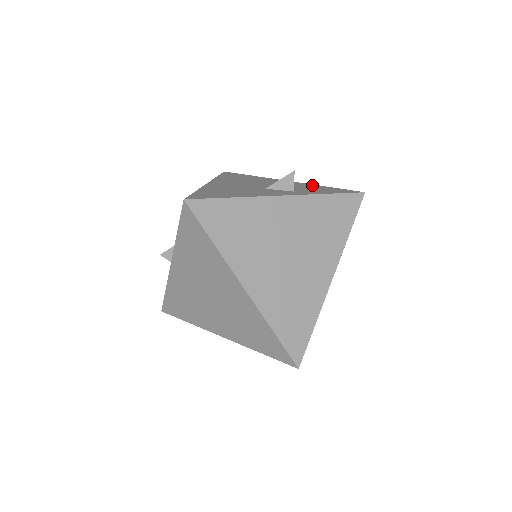
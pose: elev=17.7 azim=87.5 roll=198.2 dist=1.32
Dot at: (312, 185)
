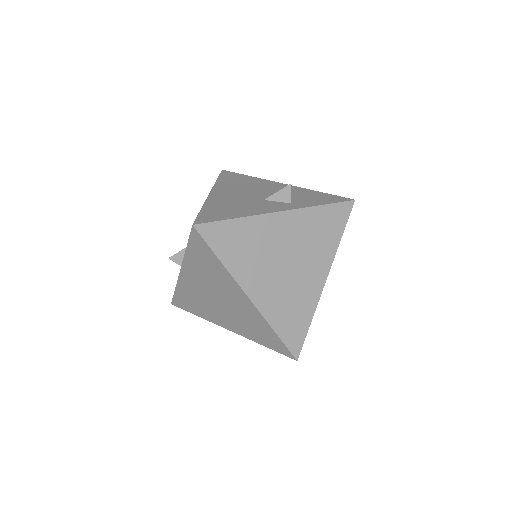
Dot at: (306, 190)
